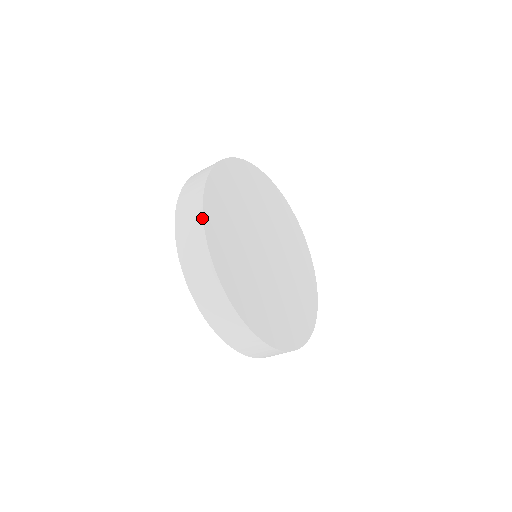
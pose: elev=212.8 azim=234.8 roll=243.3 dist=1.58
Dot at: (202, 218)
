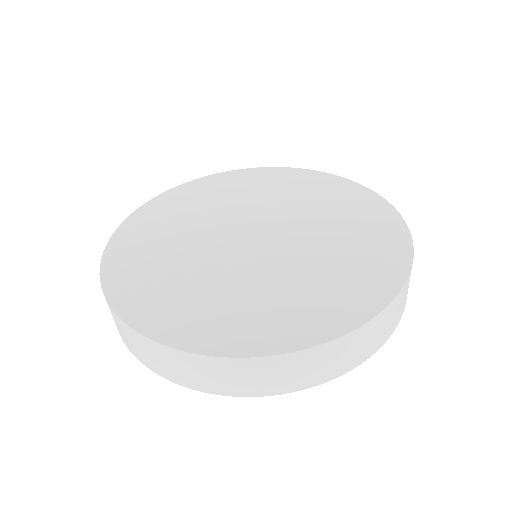
Dot at: (102, 258)
